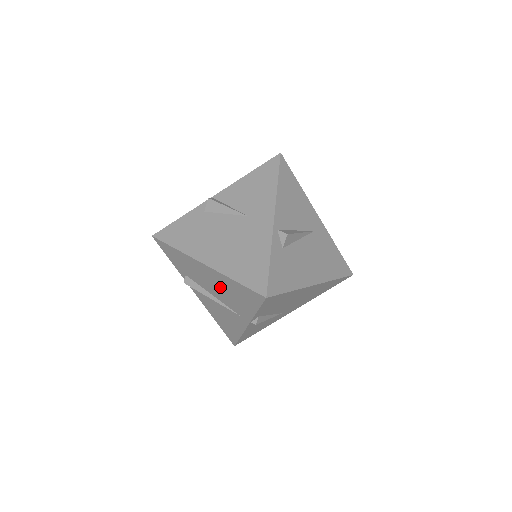
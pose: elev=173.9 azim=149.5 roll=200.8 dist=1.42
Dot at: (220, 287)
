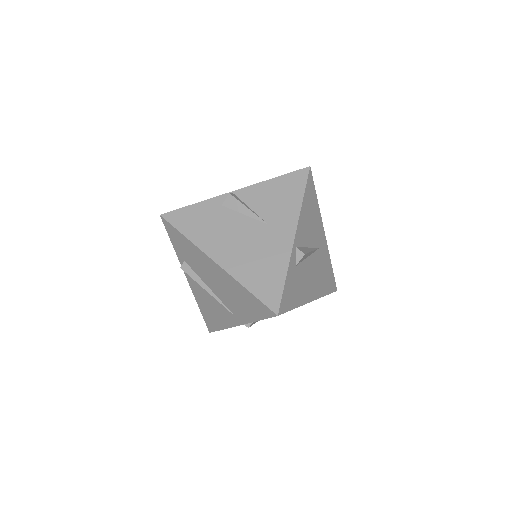
Dot at: (224, 287)
